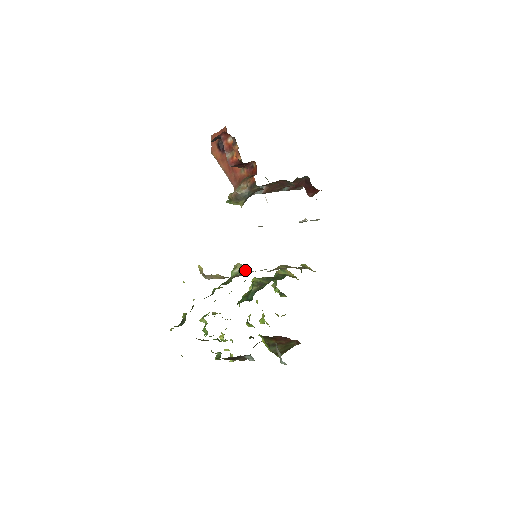
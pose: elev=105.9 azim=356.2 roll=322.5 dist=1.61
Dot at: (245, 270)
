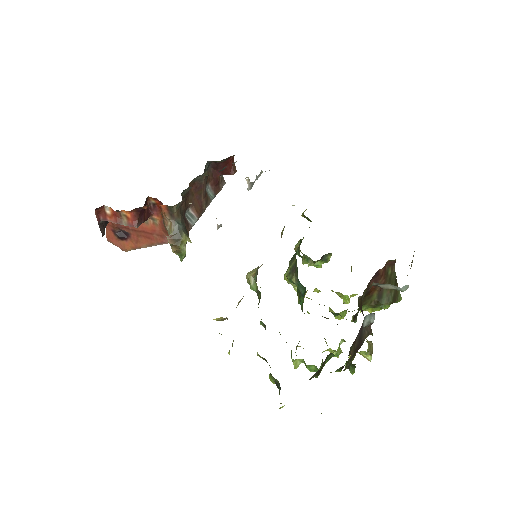
Dot at: occluded
